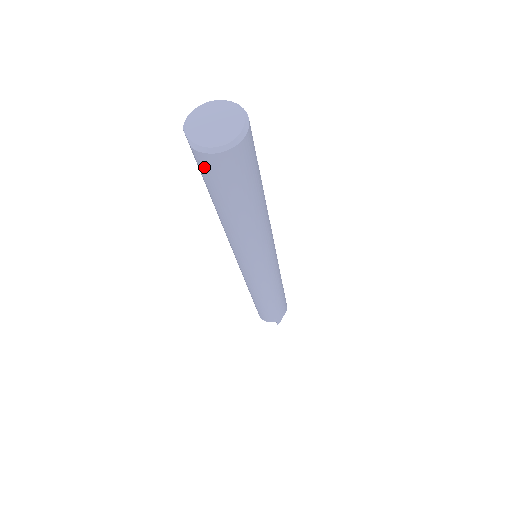
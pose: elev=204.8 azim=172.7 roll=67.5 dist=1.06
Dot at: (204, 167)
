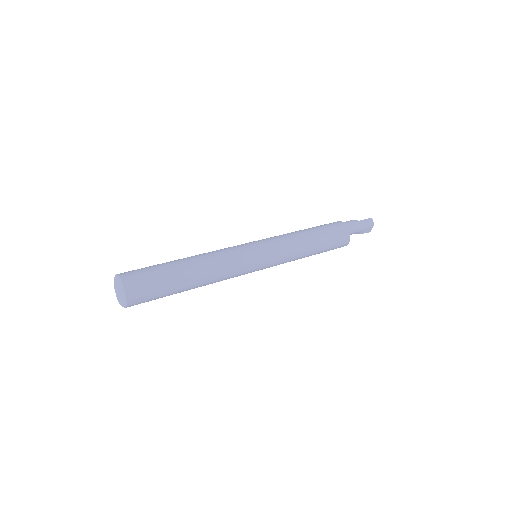
Dot at: occluded
